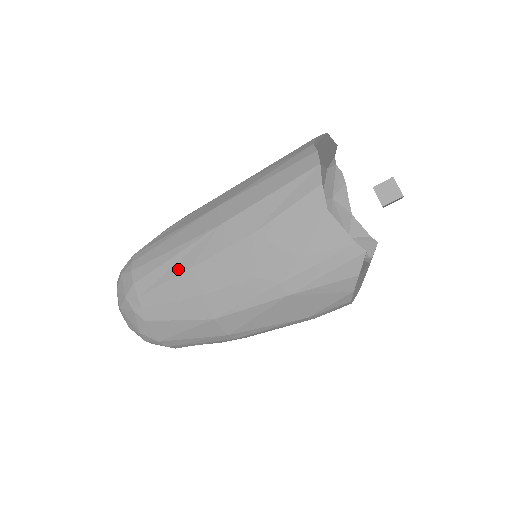
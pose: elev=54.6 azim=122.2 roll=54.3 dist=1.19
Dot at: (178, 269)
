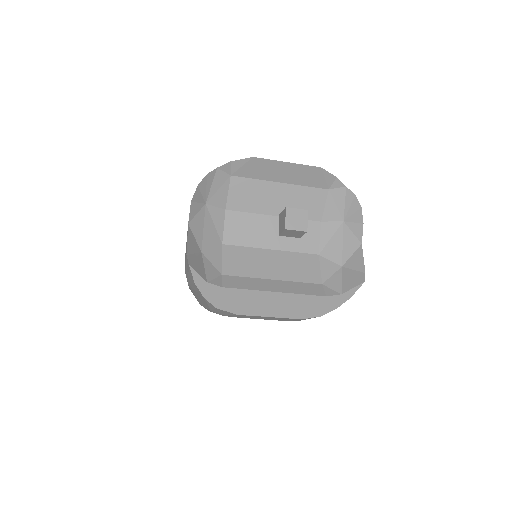
Dot at: occluded
